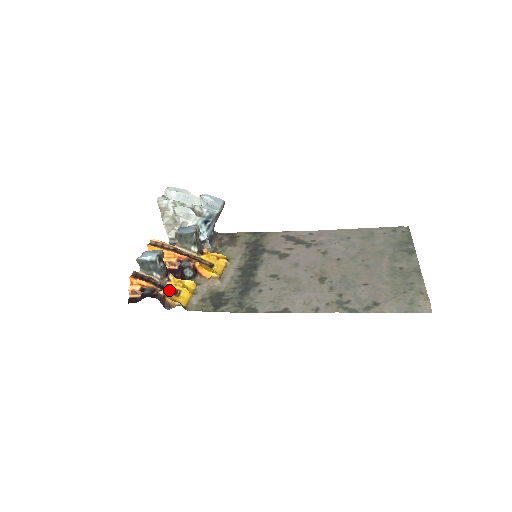
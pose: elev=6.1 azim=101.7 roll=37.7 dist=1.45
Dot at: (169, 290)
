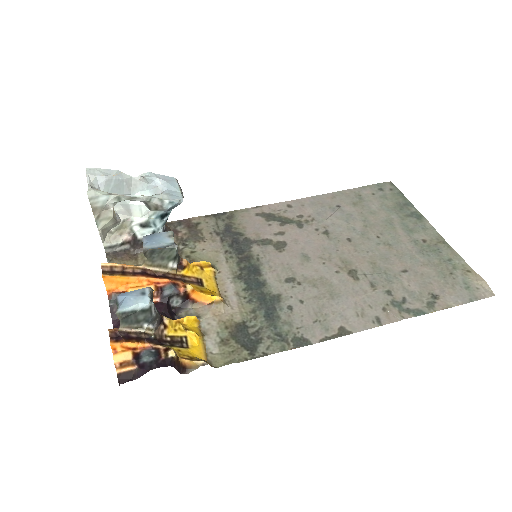
Dot at: (171, 342)
